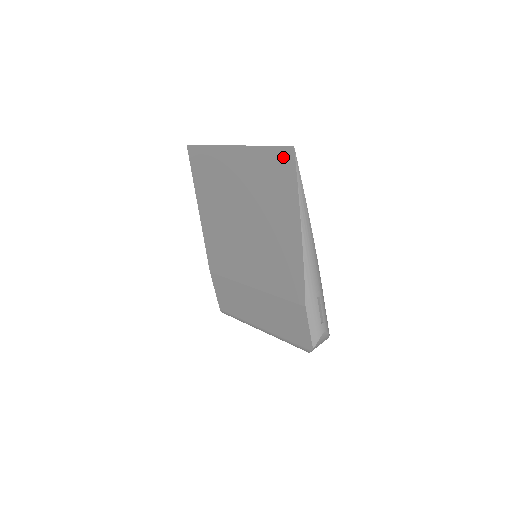
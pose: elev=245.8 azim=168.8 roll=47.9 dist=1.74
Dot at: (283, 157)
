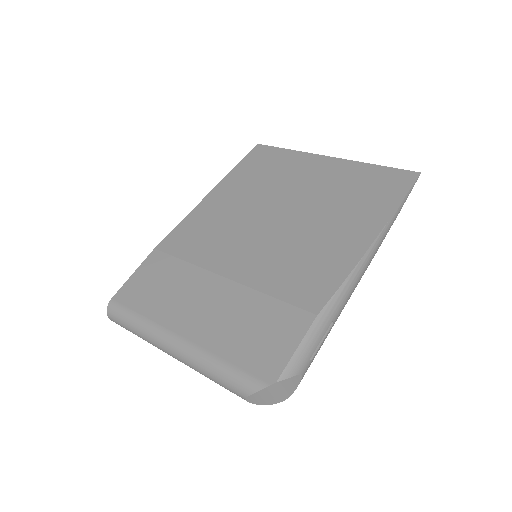
Dot at: (399, 176)
